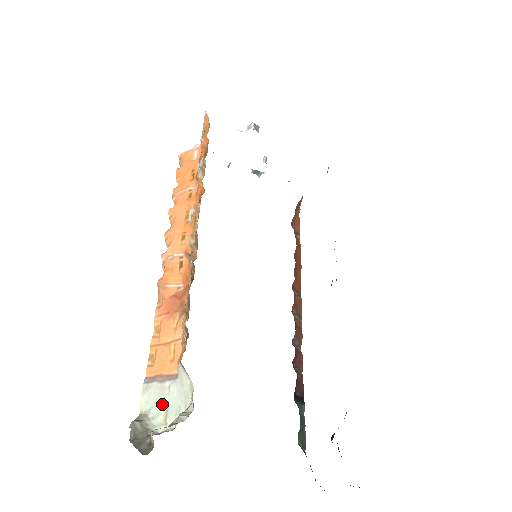
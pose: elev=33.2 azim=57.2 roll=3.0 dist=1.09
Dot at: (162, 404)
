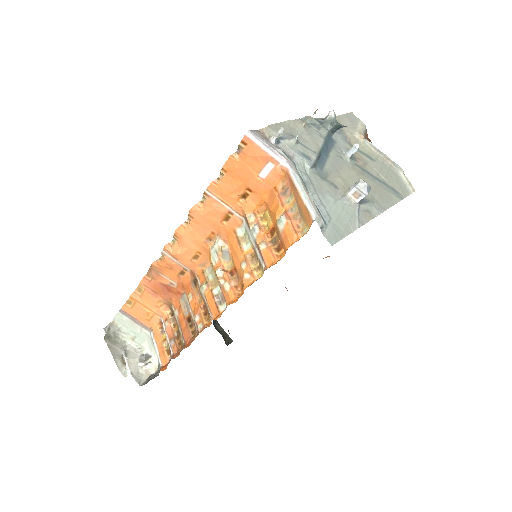
Dot at: (133, 332)
